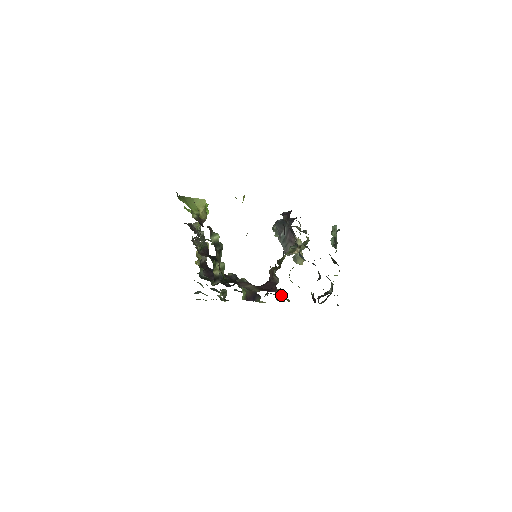
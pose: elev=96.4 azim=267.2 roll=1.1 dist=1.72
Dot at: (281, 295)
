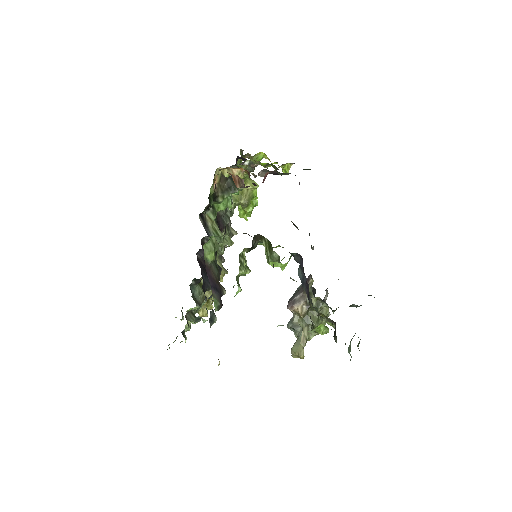
Dot at: (243, 261)
